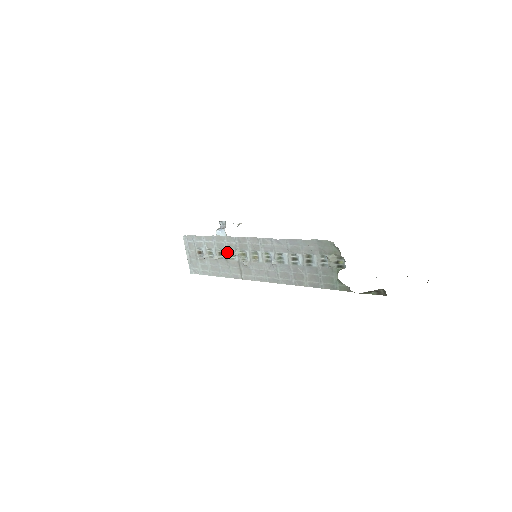
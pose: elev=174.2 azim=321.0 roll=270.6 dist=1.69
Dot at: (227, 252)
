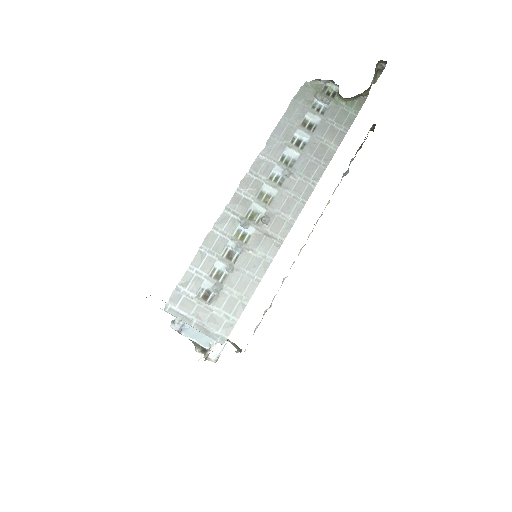
Dot at: (235, 240)
